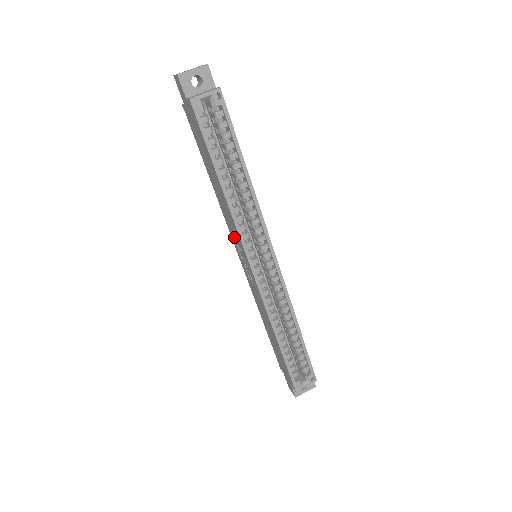
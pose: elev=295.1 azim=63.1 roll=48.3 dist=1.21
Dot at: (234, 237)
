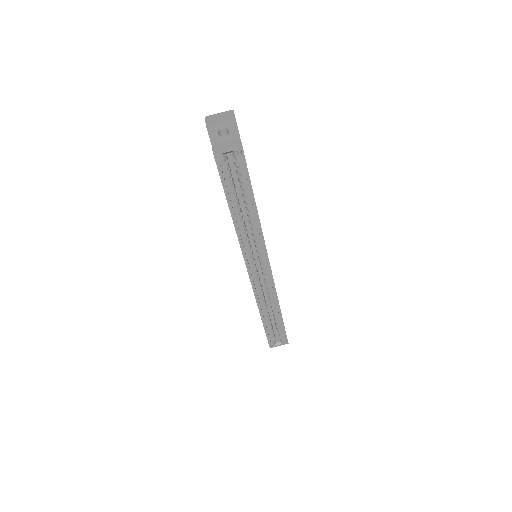
Dot at: occluded
